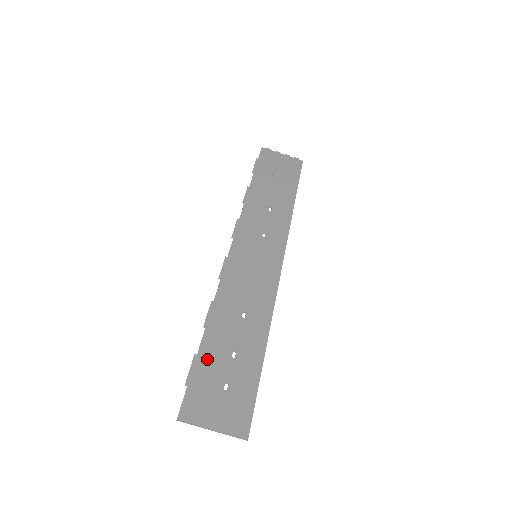
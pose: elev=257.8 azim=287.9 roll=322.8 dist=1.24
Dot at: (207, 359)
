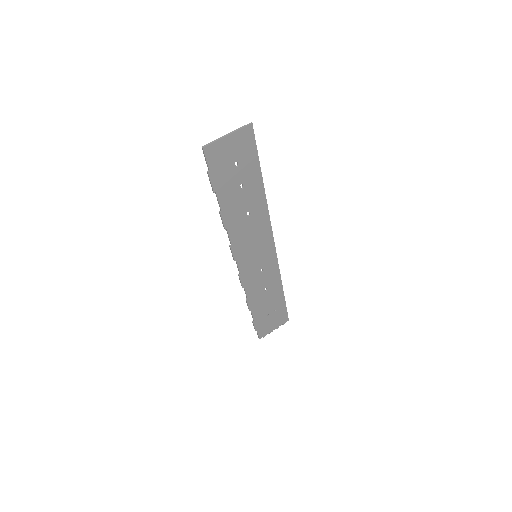
Dot at: (222, 186)
